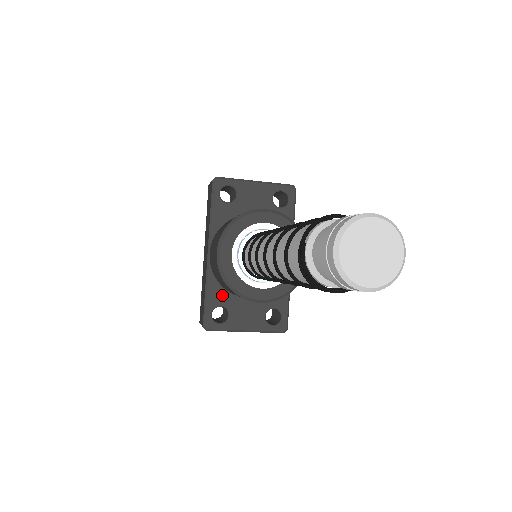
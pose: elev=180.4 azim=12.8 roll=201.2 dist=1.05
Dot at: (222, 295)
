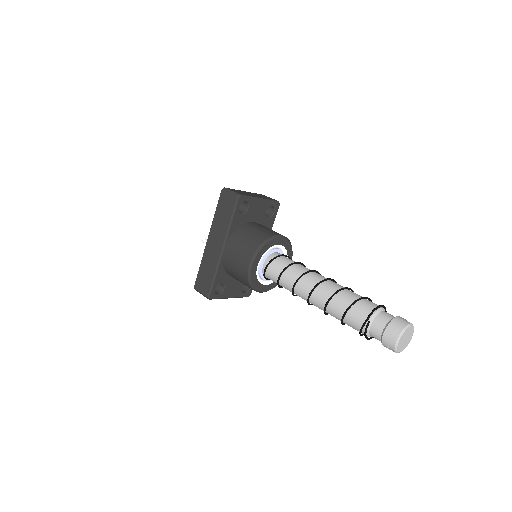
Dot at: (224, 276)
